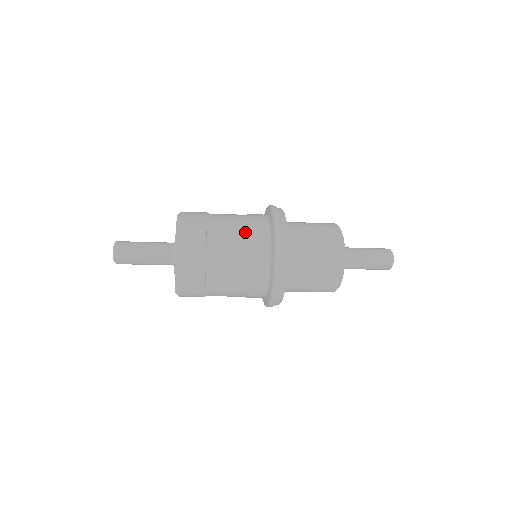
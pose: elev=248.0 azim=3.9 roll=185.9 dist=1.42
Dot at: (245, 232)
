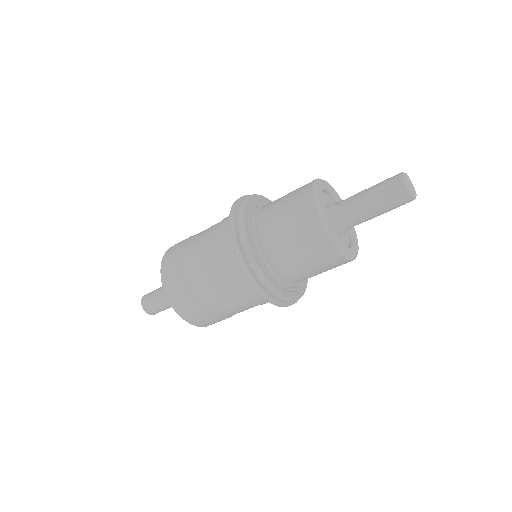
Dot at: occluded
